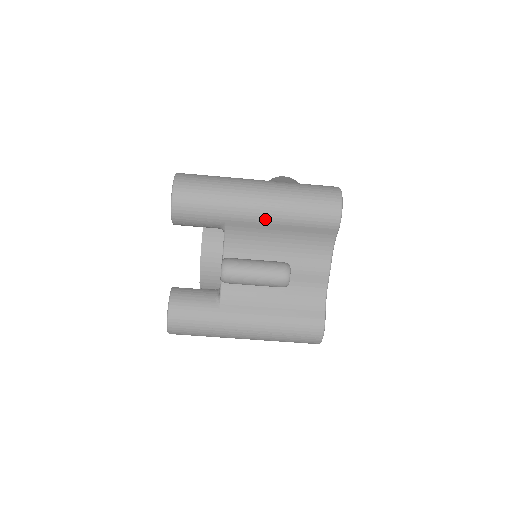
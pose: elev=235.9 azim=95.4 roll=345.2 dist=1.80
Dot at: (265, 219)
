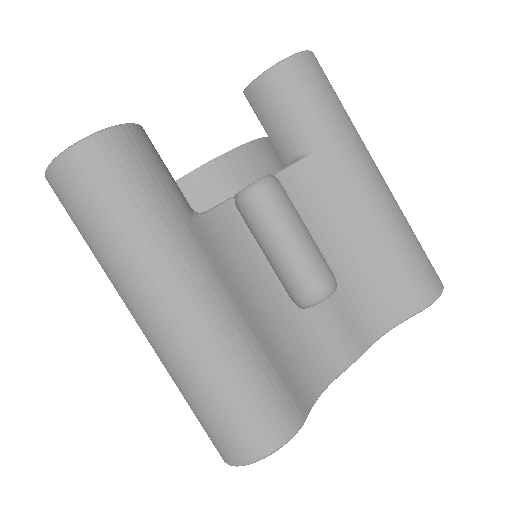
Dot at: (366, 199)
